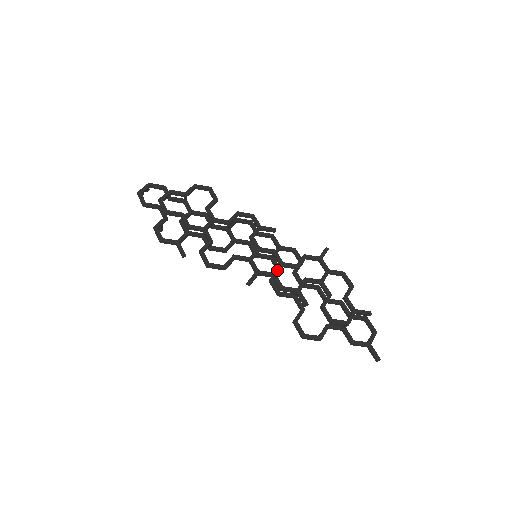
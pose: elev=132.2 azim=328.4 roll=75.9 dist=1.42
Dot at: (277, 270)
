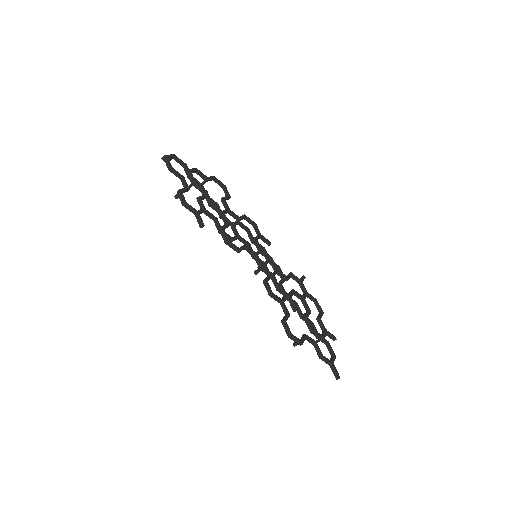
Dot at: (275, 273)
